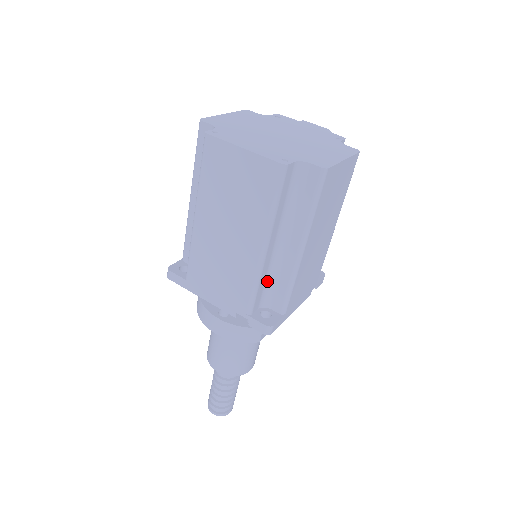
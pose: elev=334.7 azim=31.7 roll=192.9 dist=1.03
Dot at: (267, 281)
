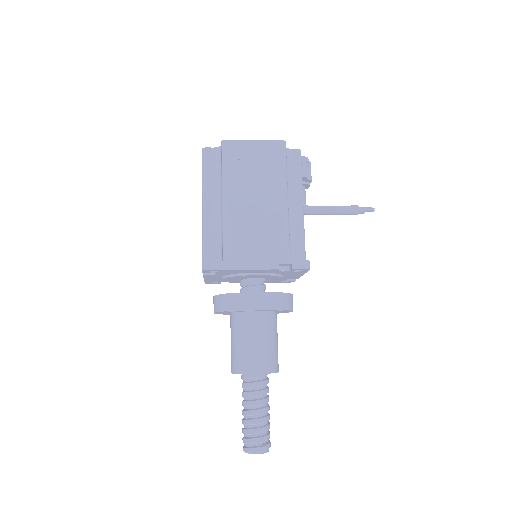
Dot at: (217, 238)
